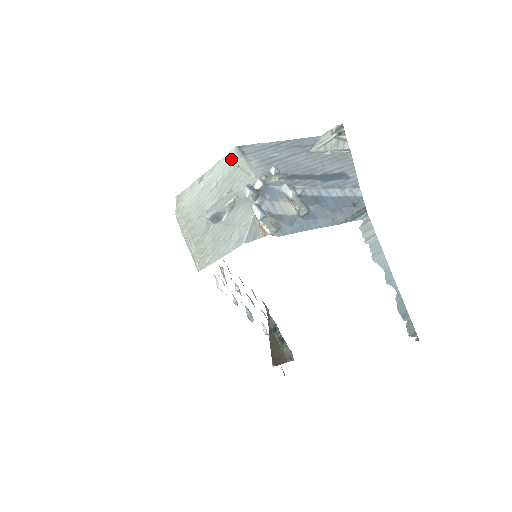
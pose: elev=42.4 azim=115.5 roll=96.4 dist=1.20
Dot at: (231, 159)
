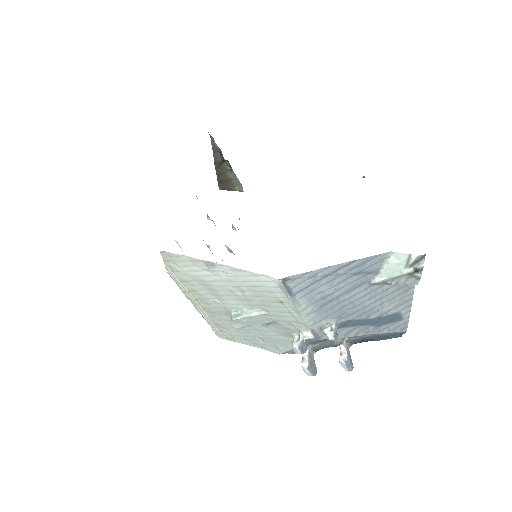
Dot at: (269, 286)
